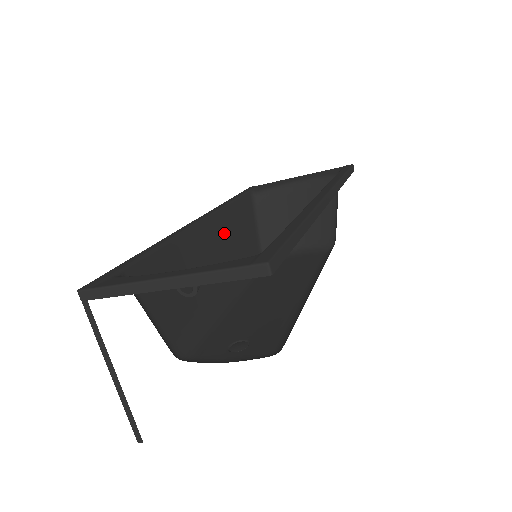
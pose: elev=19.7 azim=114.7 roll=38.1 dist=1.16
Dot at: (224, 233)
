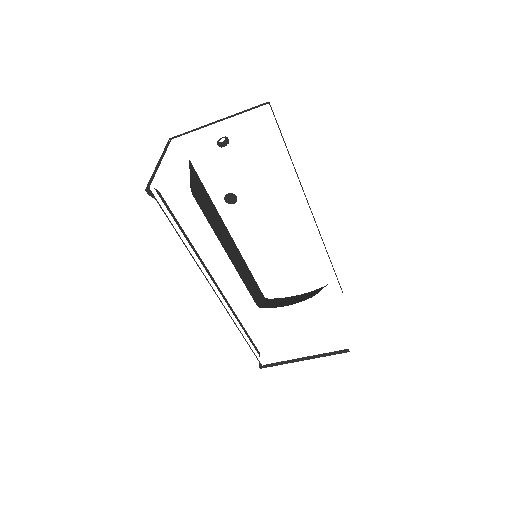
Dot at: (239, 258)
